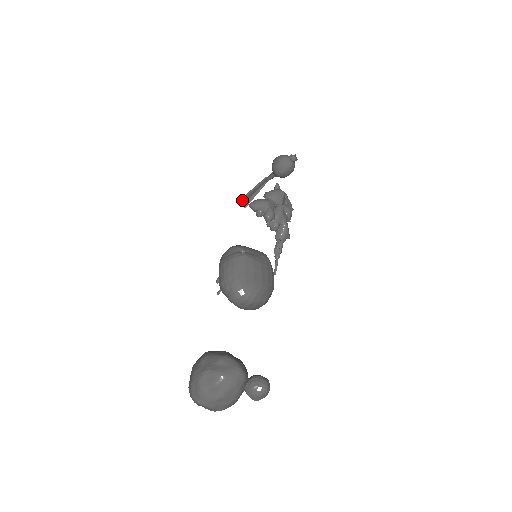
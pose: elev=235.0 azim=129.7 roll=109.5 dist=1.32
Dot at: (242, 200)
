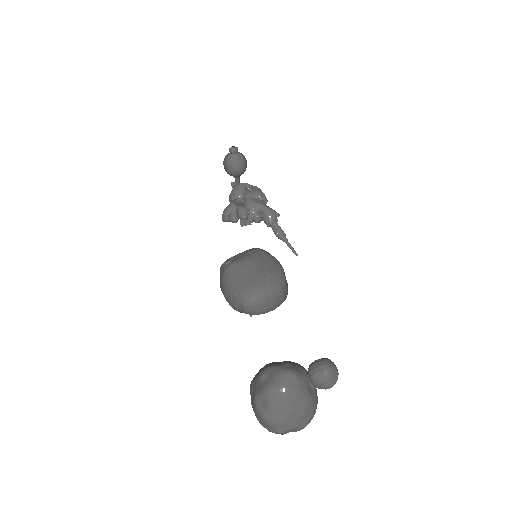
Dot at: (242, 221)
